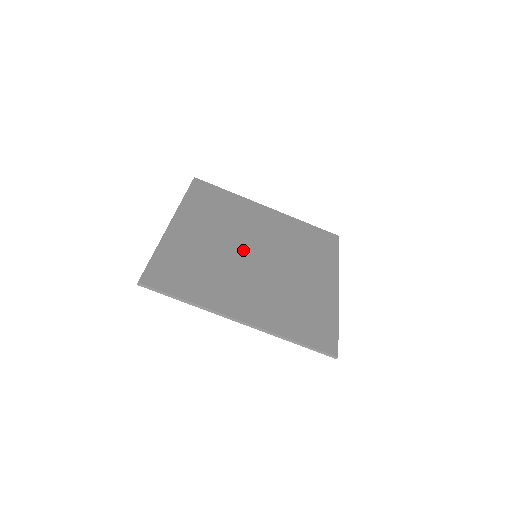
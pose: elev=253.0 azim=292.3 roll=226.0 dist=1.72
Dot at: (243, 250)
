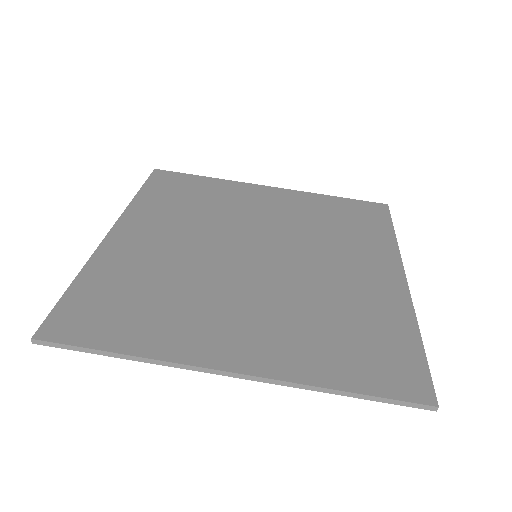
Dot at: (232, 251)
